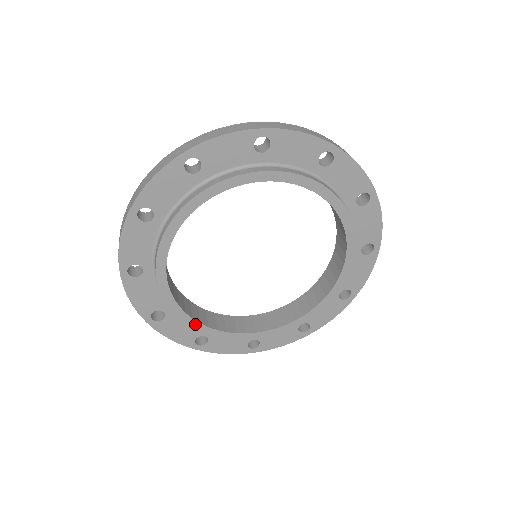
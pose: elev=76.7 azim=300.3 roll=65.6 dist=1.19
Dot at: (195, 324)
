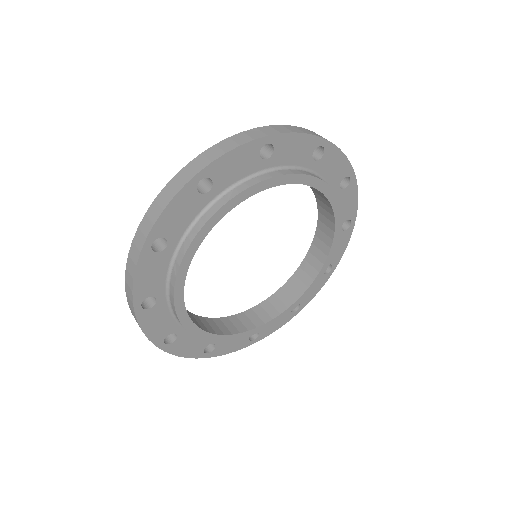
Dot at: (278, 318)
